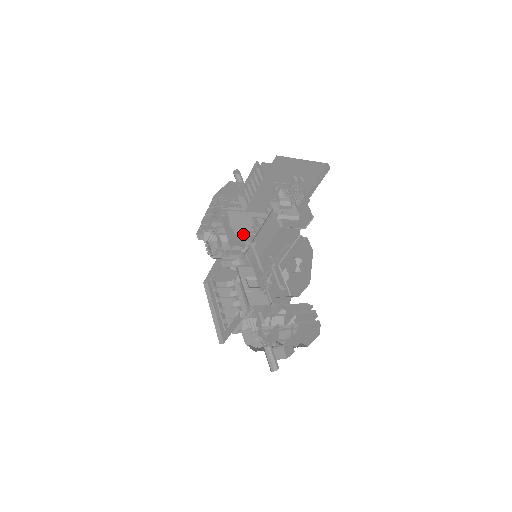
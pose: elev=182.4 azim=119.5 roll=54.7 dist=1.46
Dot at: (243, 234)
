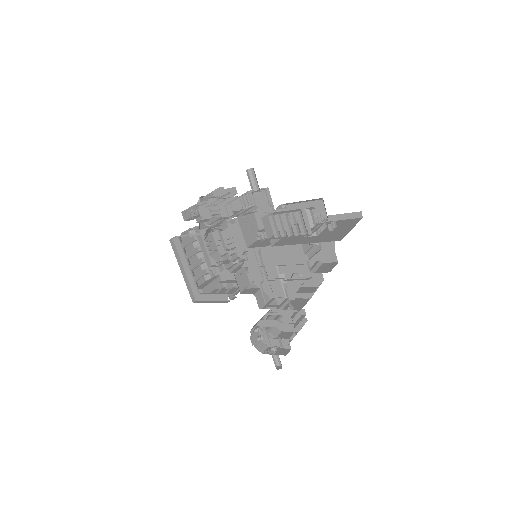
Dot at: (252, 243)
